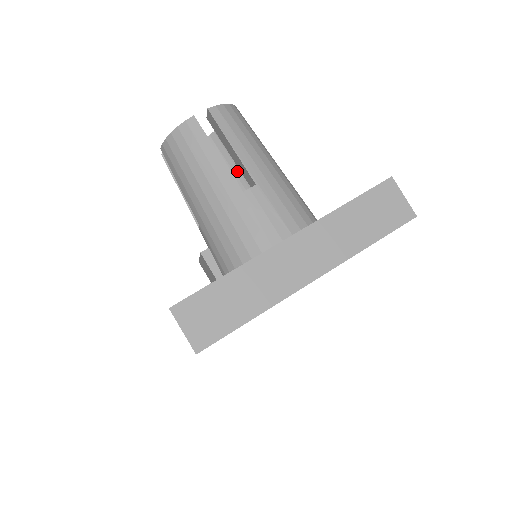
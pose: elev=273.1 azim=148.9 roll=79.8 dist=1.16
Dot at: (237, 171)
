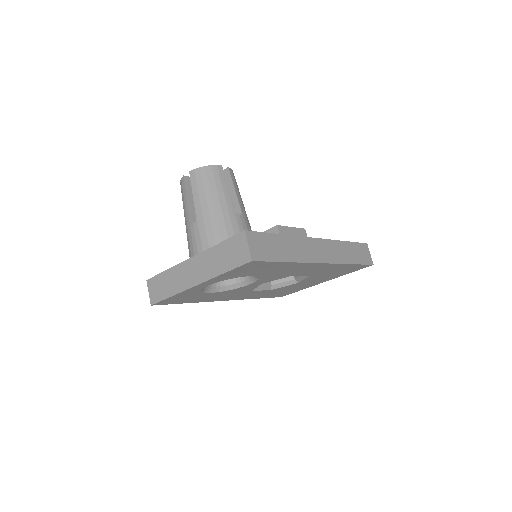
Dot at: occluded
